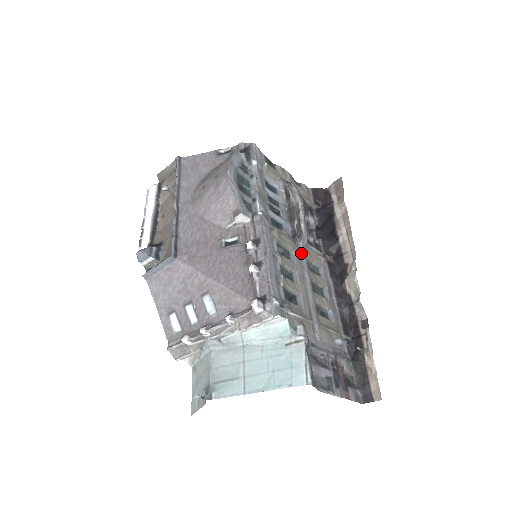
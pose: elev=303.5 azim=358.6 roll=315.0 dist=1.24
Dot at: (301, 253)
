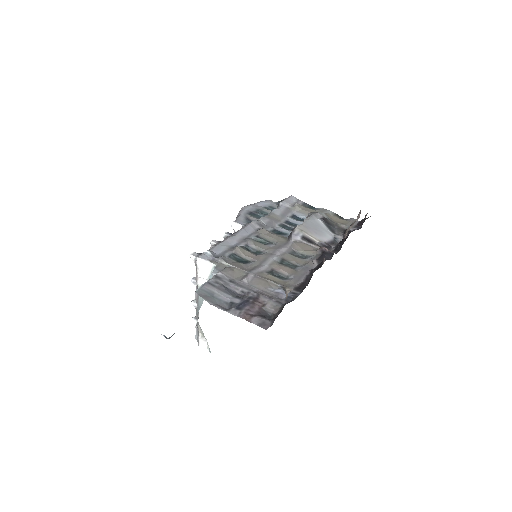
Dot at: (288, 244)
